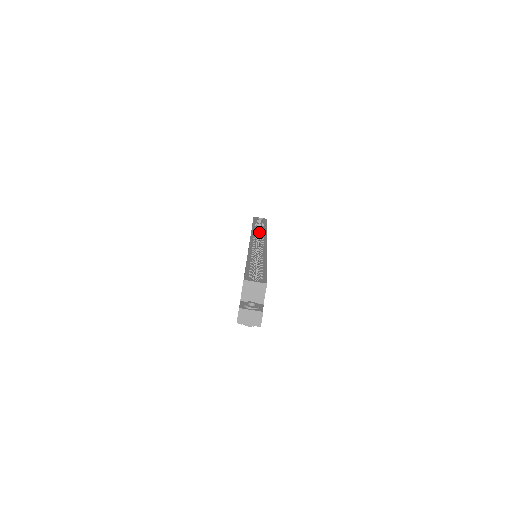
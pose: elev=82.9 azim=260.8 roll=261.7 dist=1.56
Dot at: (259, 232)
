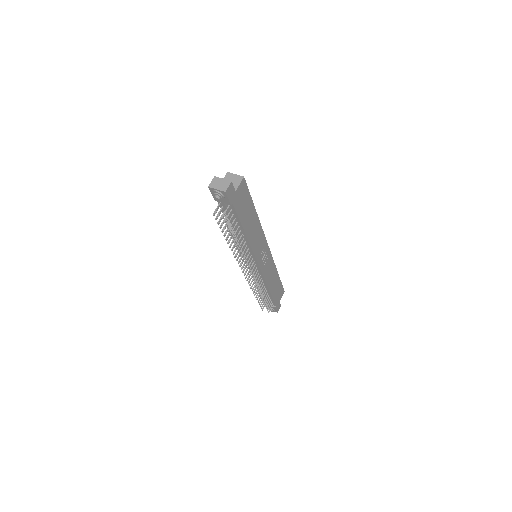
Dot at: occluded
